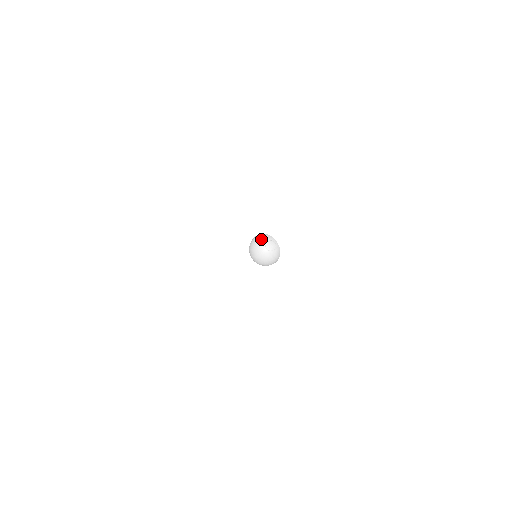
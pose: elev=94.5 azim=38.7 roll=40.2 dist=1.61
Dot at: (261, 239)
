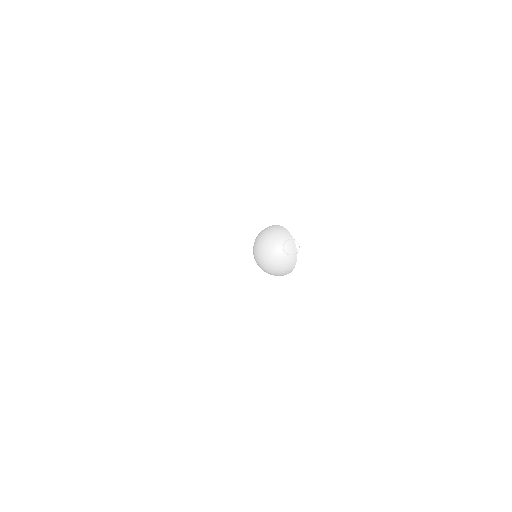
Dot at: (276, 236)
